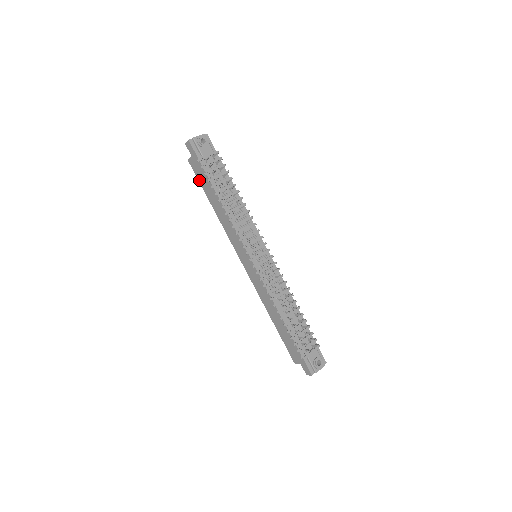
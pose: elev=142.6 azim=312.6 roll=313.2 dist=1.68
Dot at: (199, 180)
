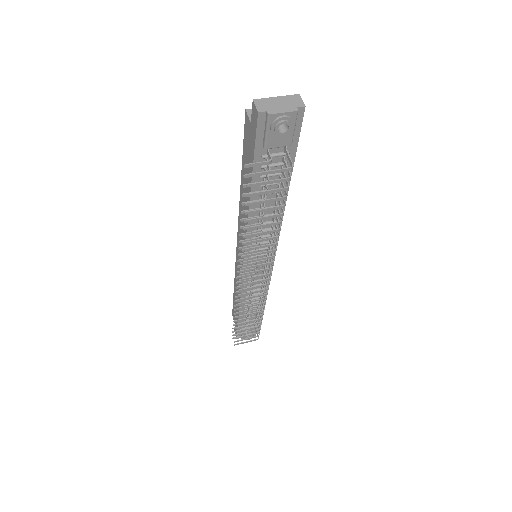
Dot at: (244, 147)
